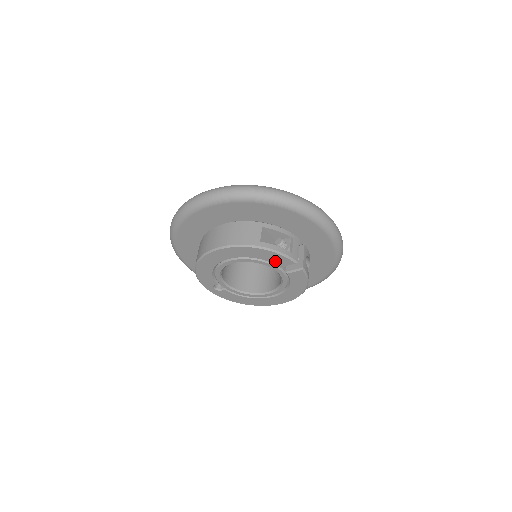
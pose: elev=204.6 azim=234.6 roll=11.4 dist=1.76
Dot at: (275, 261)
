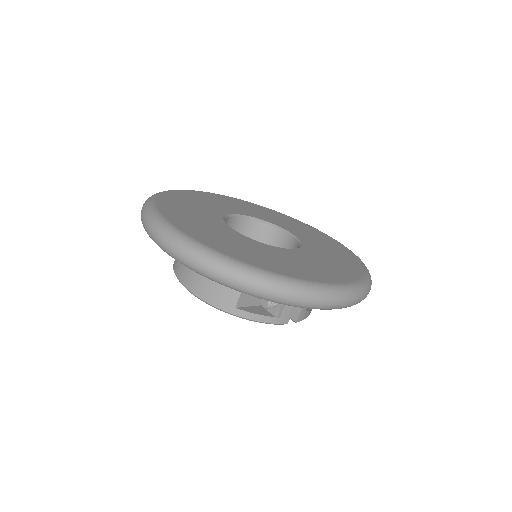
Dot at: occluded
